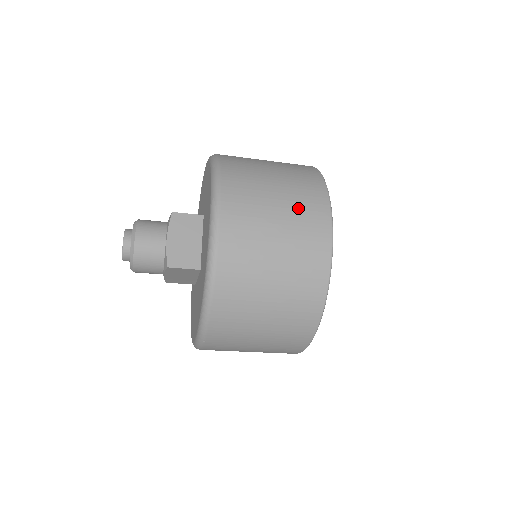
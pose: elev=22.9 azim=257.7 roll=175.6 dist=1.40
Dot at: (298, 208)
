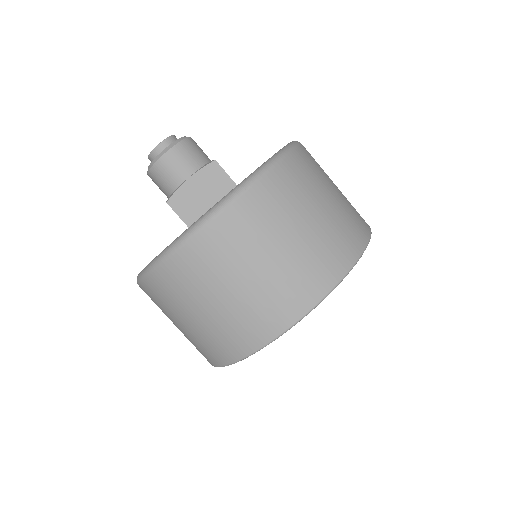
Dot at: occluded
